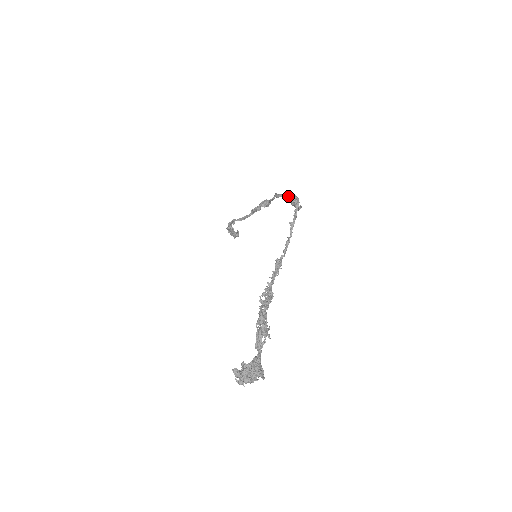
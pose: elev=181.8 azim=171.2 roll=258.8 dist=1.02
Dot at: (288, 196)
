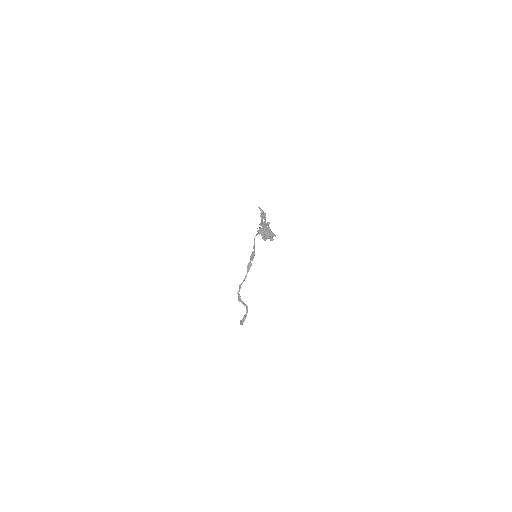
Dot at: (260, 228)
